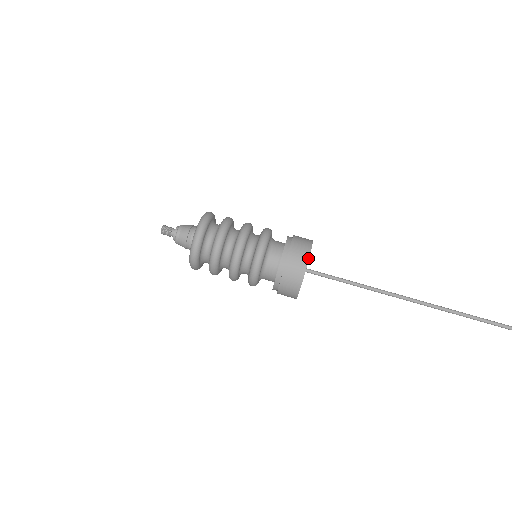
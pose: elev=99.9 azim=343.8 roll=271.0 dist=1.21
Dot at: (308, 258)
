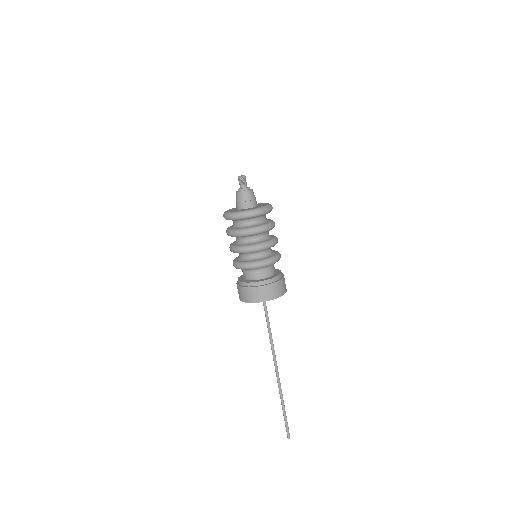
Dot at: (273, 299)
